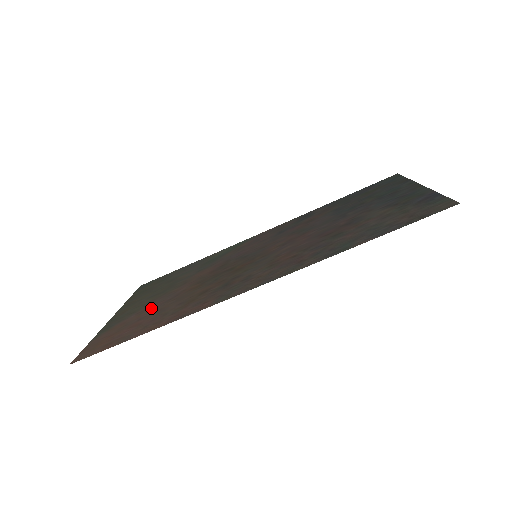
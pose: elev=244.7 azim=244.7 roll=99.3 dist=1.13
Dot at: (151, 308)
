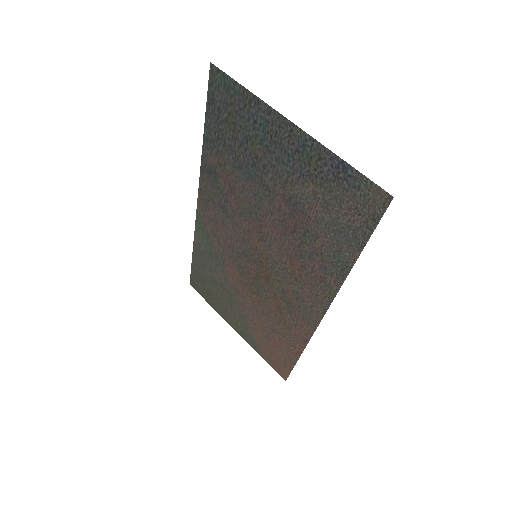
Dot at: (257, 325)
